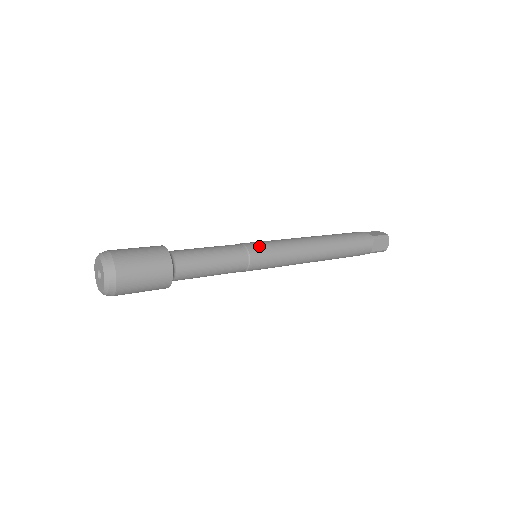
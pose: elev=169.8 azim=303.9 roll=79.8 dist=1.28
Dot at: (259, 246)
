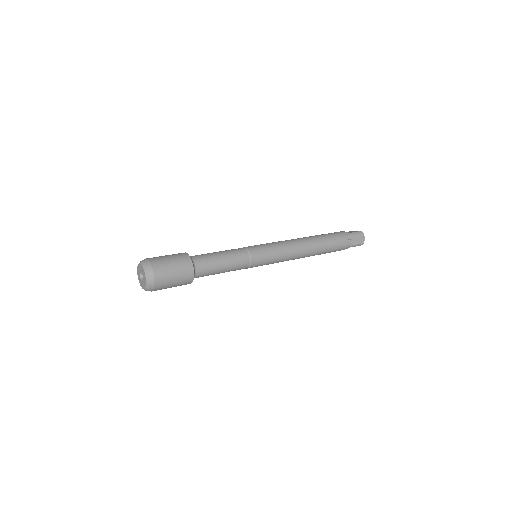
Dot at: (256, 247)
